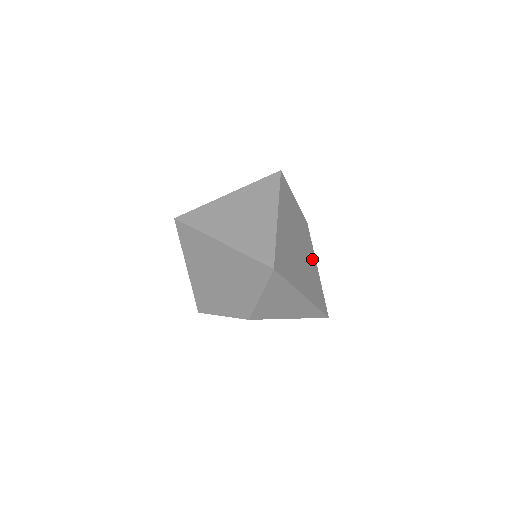
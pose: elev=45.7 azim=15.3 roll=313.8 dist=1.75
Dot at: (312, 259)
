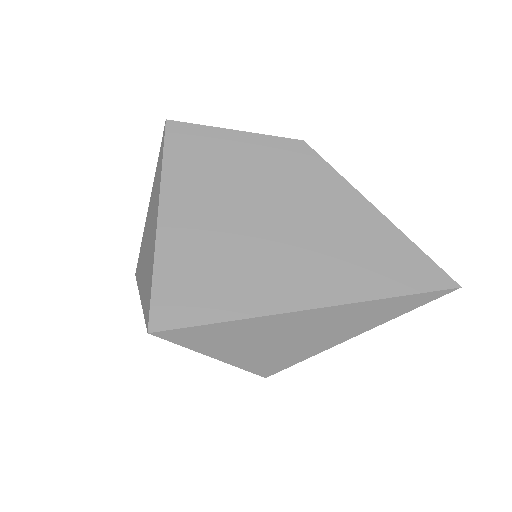
Dot at: (342, 204)
